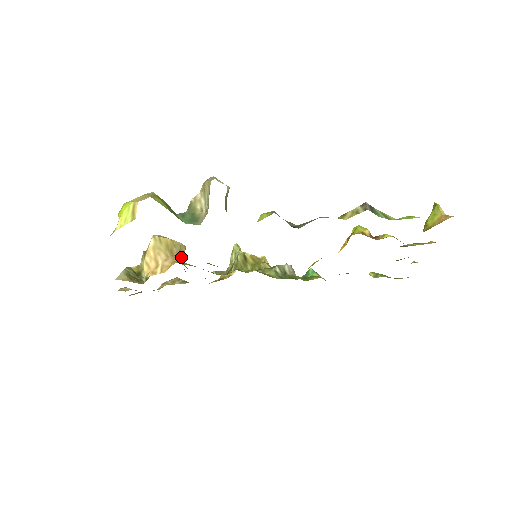
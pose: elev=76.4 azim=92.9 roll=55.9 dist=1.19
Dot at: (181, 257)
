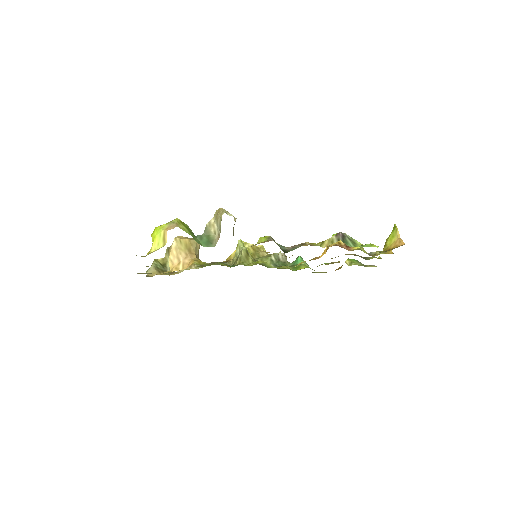
Dot at: (197, 252)
